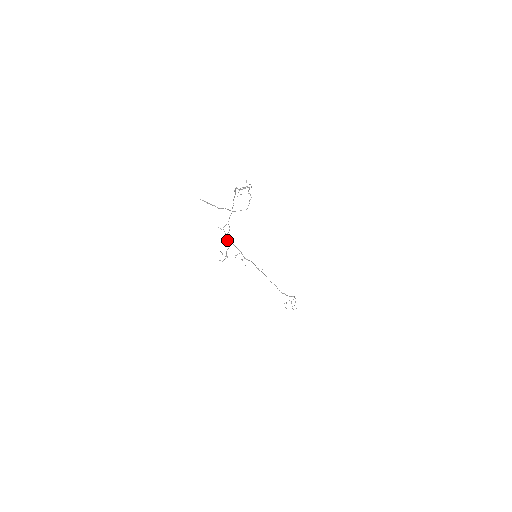
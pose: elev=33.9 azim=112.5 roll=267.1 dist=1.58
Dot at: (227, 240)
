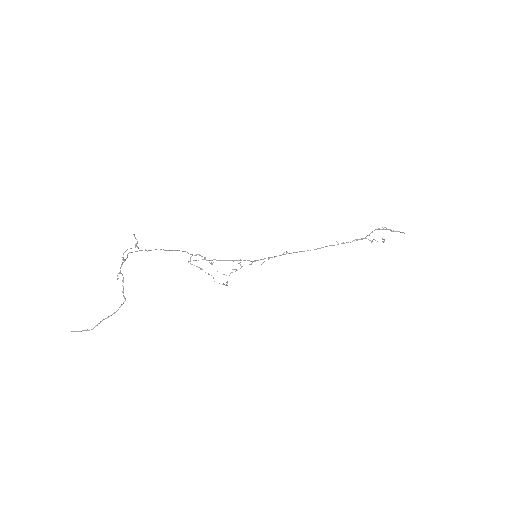
Dot at: (213, 262)
